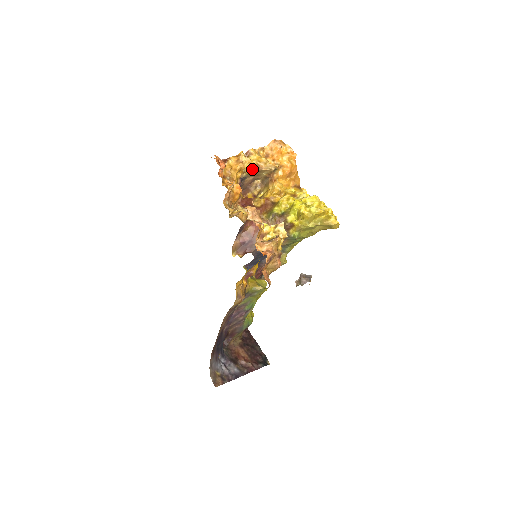
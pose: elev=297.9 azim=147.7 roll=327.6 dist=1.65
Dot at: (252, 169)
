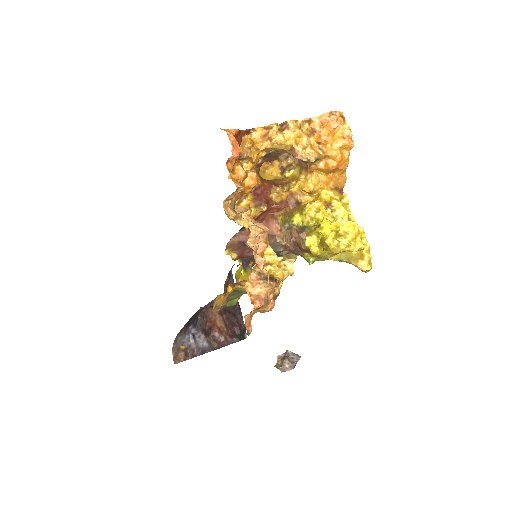
Dot at: (283, 150)
